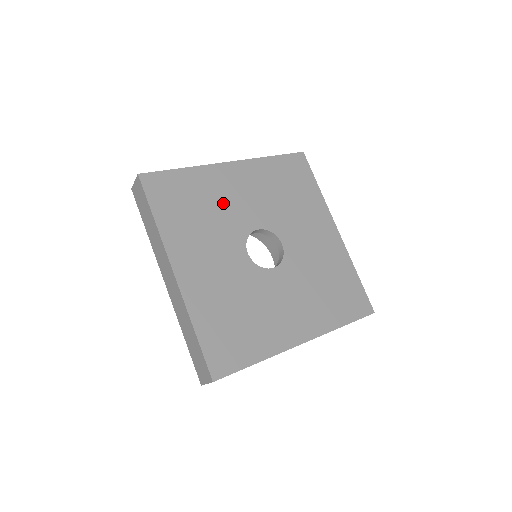
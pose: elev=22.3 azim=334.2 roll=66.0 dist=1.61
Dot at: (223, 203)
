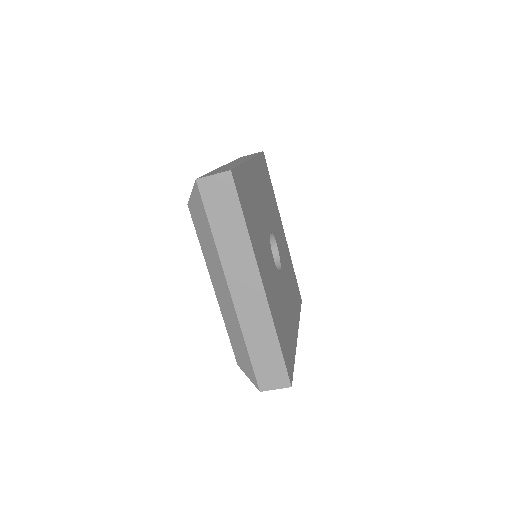
Dot at: (258, 205)
